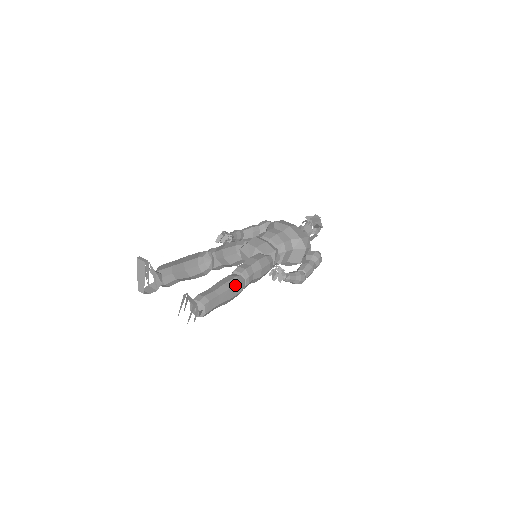
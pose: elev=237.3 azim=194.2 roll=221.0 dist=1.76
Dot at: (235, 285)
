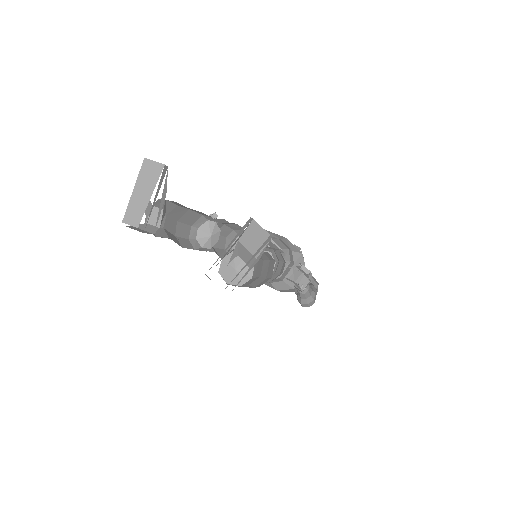
Dot at: (272, 260)
